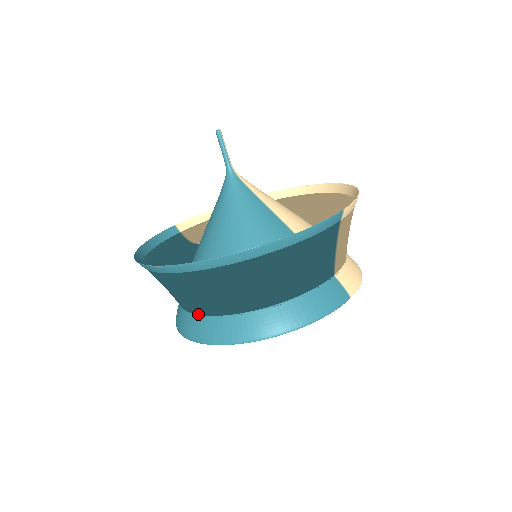
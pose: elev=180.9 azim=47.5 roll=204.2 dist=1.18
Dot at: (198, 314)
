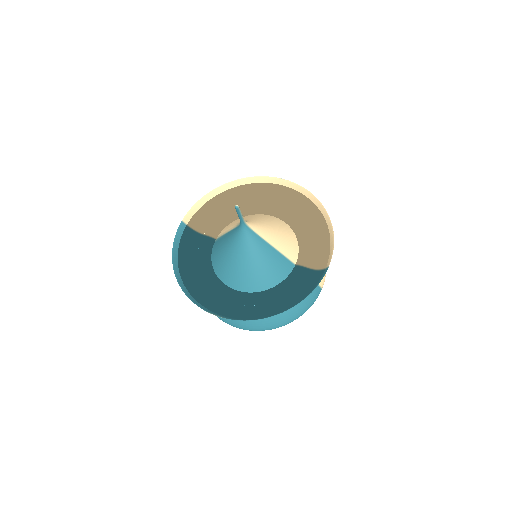
Dot at: occluded
